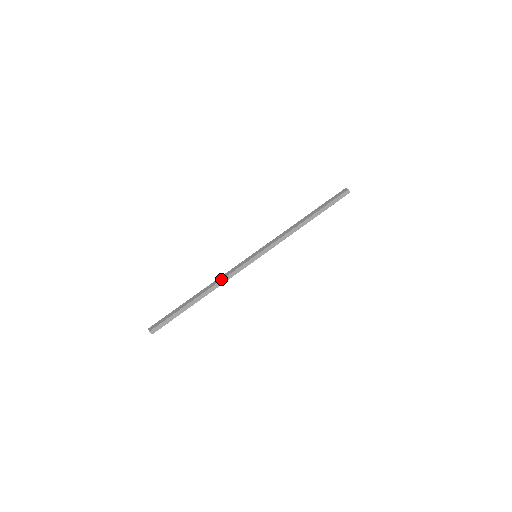
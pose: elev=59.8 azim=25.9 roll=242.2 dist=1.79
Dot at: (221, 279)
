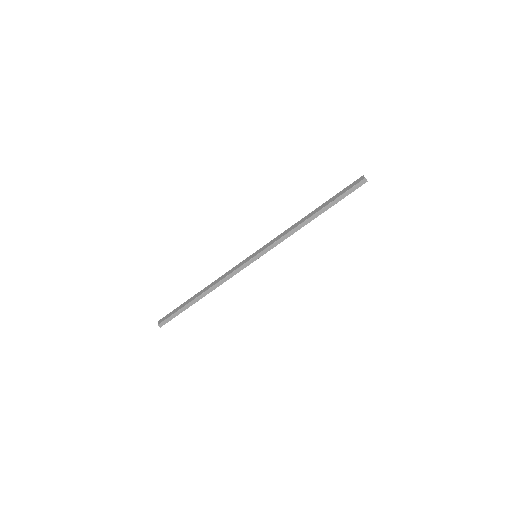
Dot at: (220, 280)
